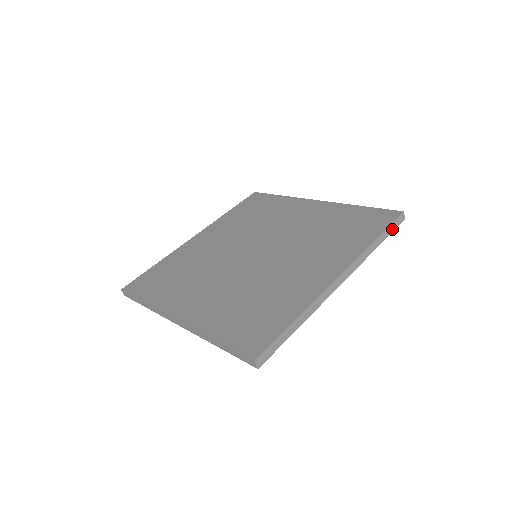
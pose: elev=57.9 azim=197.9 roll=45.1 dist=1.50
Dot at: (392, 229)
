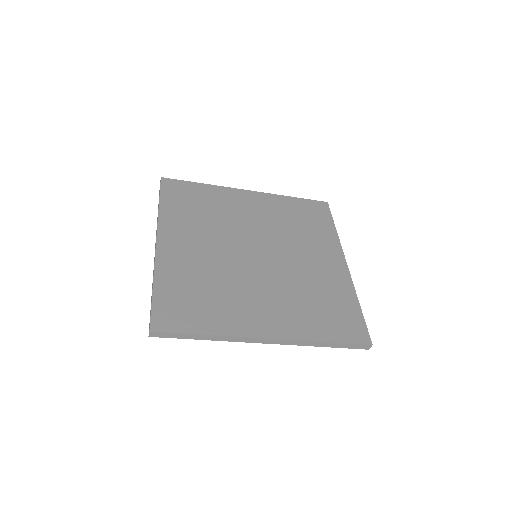
Dot at: occluded
